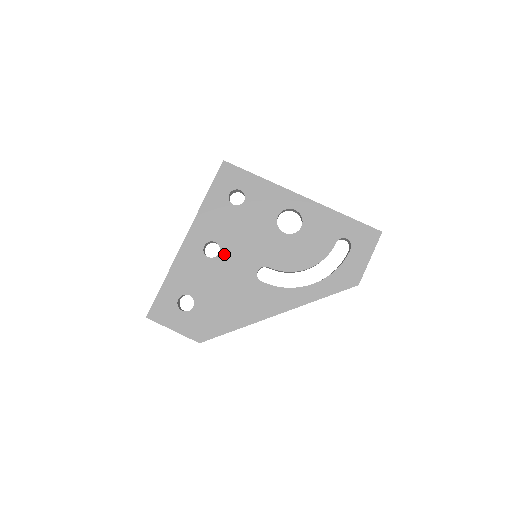
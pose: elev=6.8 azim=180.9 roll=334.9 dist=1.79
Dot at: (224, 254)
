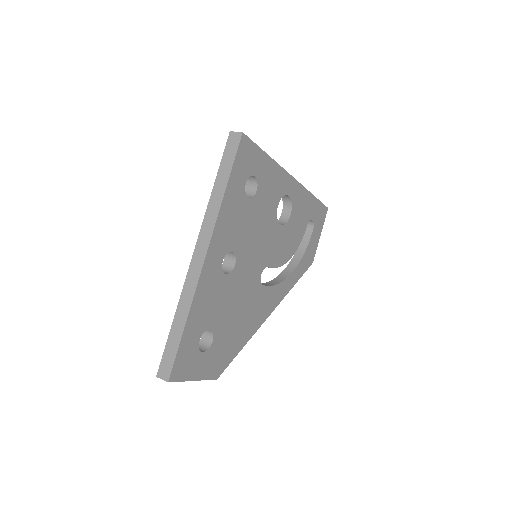
Dot at: (239, 265)
